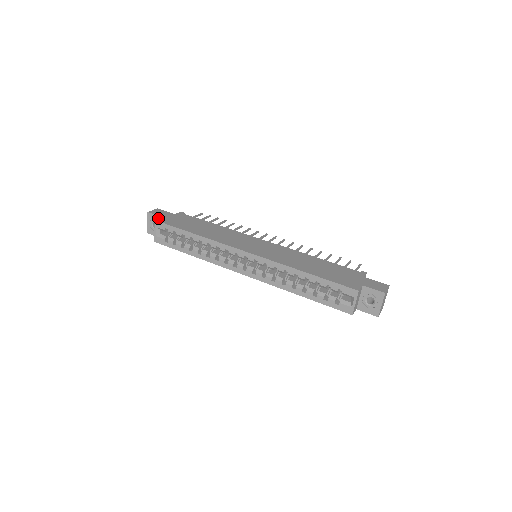
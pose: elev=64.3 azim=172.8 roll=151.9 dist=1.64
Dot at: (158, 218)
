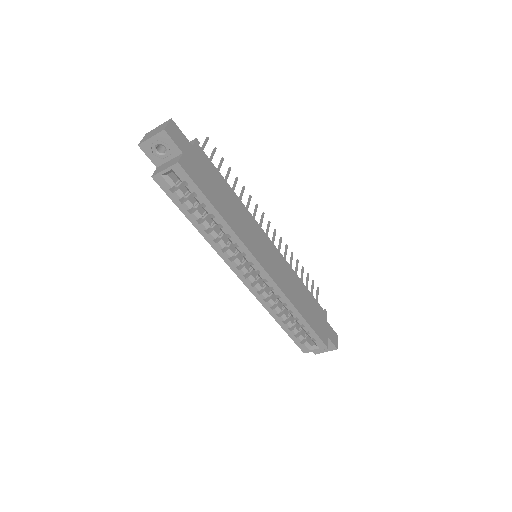
Dot at: (175, 148)
